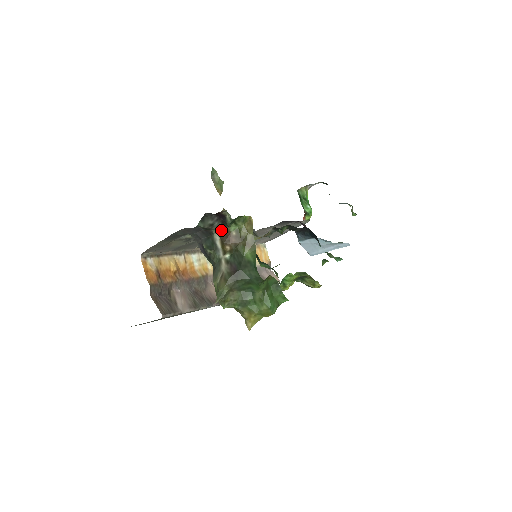
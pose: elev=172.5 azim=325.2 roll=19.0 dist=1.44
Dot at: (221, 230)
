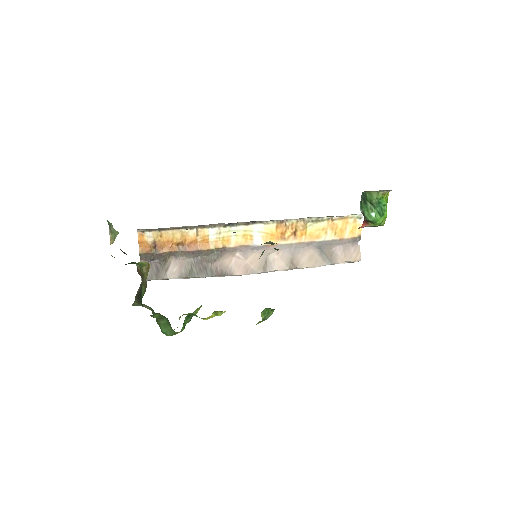
Dot at: occluded
